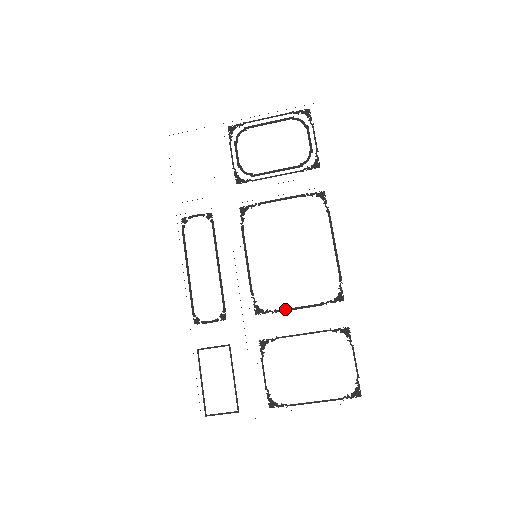
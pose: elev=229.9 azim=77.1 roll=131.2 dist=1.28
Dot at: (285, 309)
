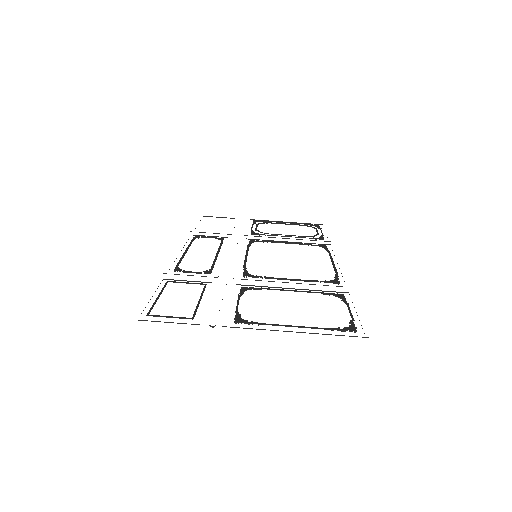
Dot at: (276, 278)
